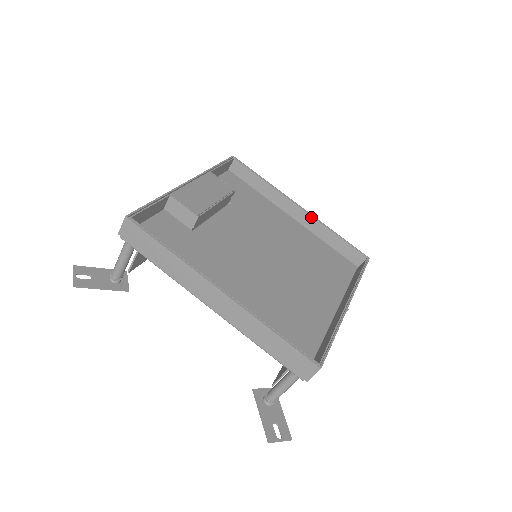
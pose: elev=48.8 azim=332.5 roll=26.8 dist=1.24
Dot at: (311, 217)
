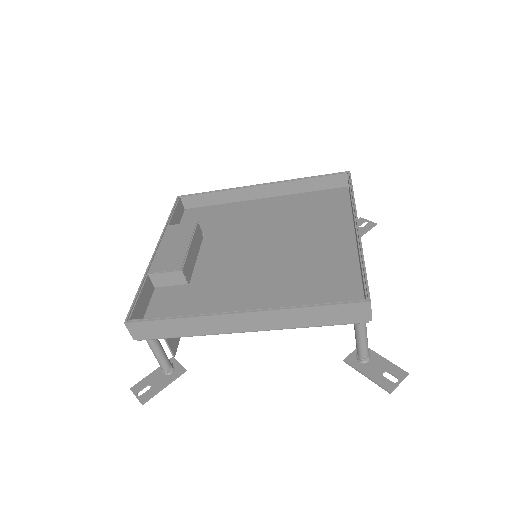
Dot at: (276, 184)
